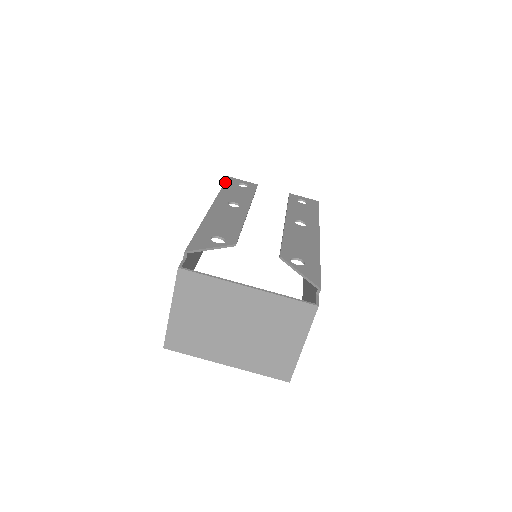
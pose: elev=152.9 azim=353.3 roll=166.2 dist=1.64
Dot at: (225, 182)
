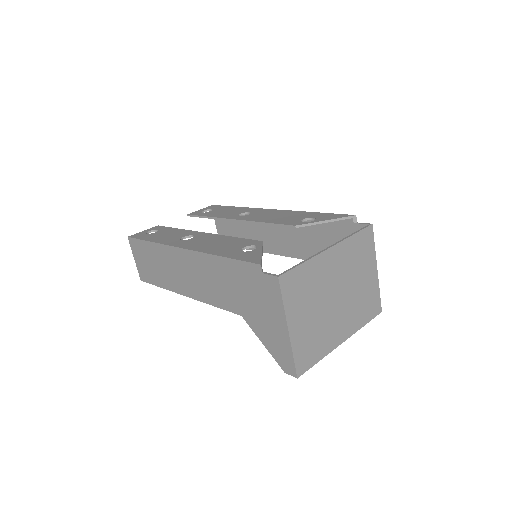
Dot at: (138, 239)
